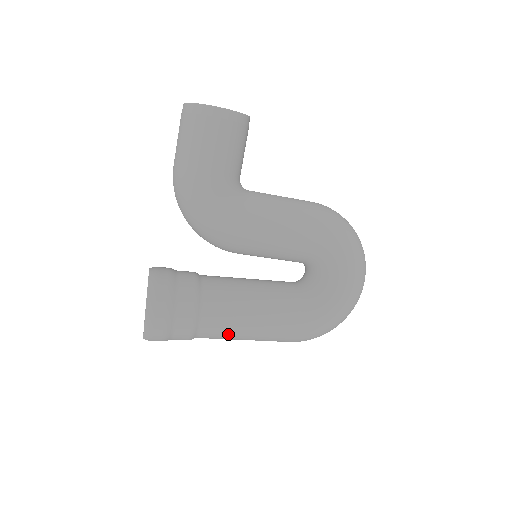
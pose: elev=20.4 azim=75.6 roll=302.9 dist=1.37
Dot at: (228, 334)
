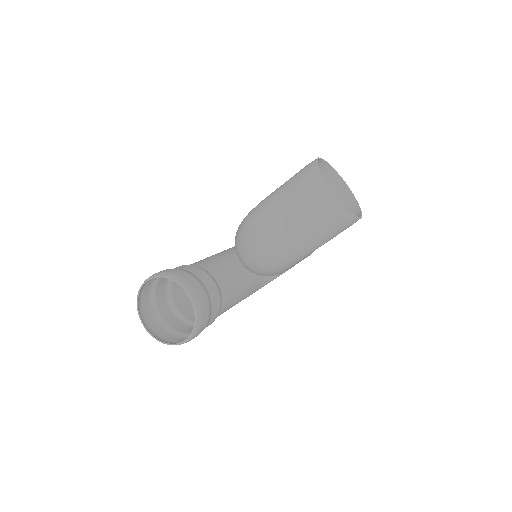
Dot at: occluded
